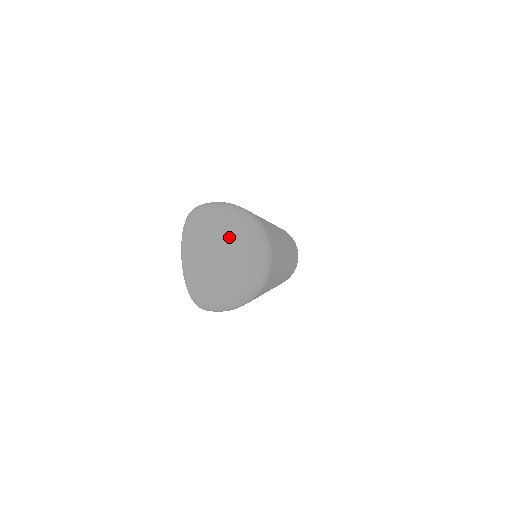
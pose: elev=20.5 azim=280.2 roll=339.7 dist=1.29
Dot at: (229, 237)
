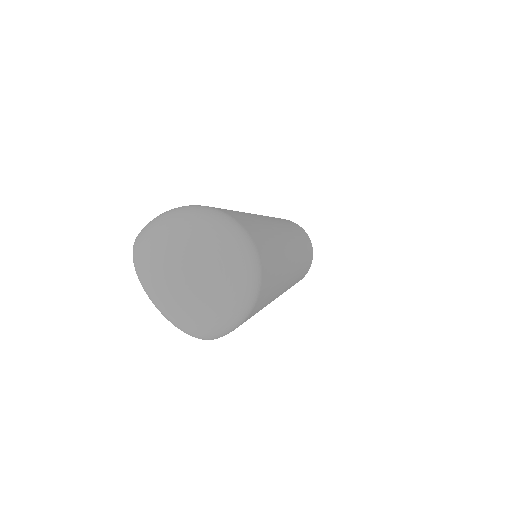
Dot at: (182, 242)
